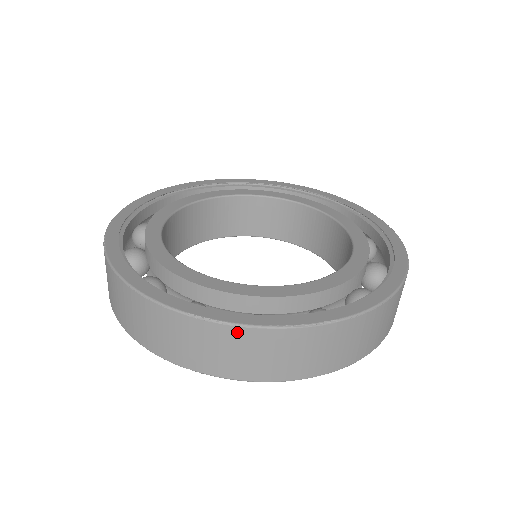
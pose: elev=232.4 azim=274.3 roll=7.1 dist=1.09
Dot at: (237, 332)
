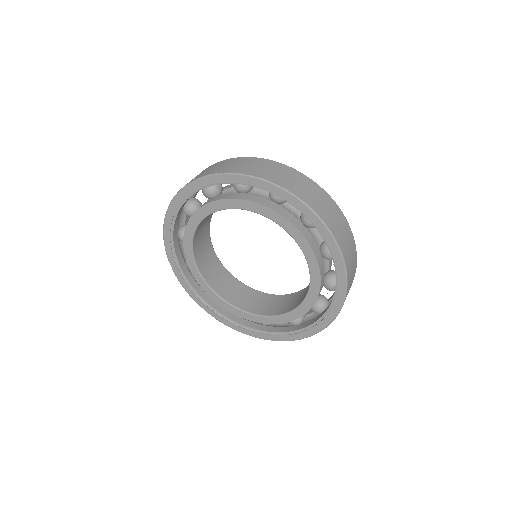
Dot at: occluded
